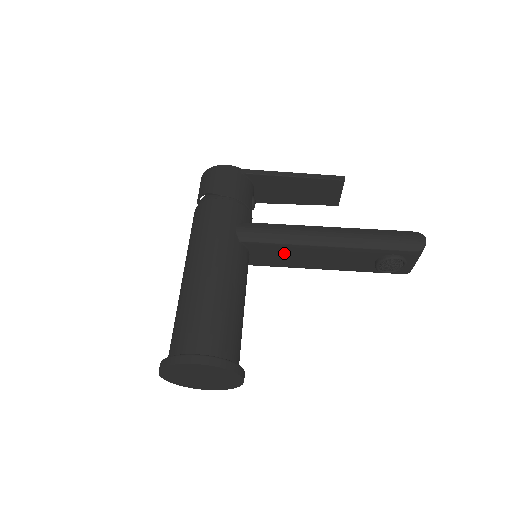
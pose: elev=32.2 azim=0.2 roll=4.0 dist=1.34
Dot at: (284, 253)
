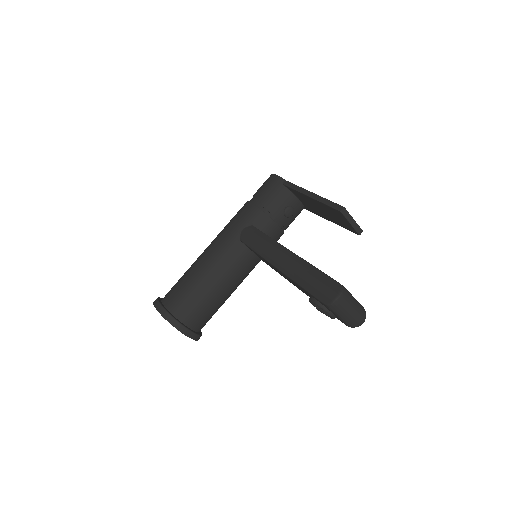
Dot at: (265, 261)
